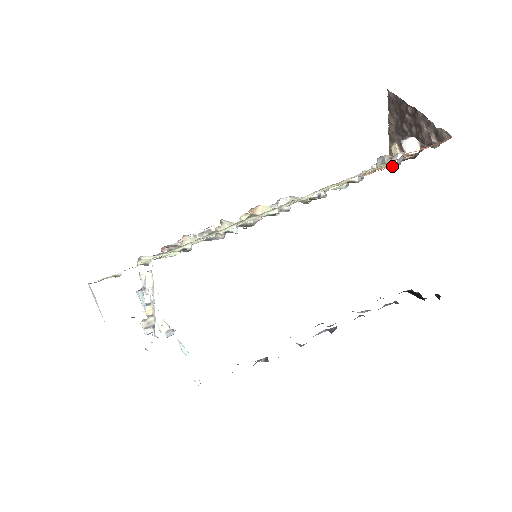
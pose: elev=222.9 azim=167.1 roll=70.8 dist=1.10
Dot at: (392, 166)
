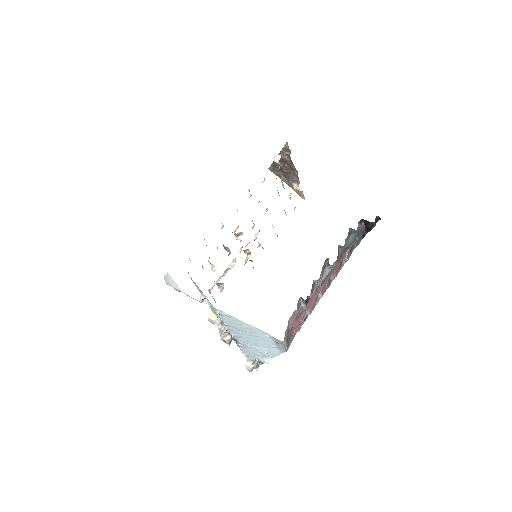
Dot at: occluded
